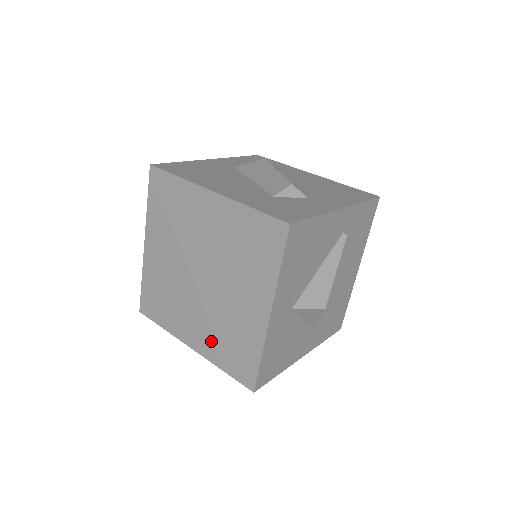
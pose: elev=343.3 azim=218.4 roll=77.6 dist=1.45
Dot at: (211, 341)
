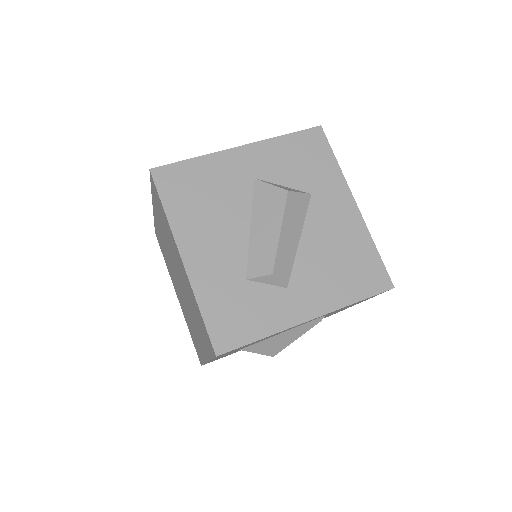
Dot at: (185, 314)
